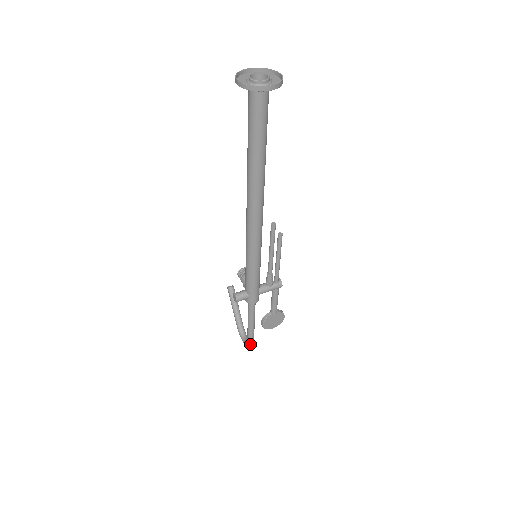
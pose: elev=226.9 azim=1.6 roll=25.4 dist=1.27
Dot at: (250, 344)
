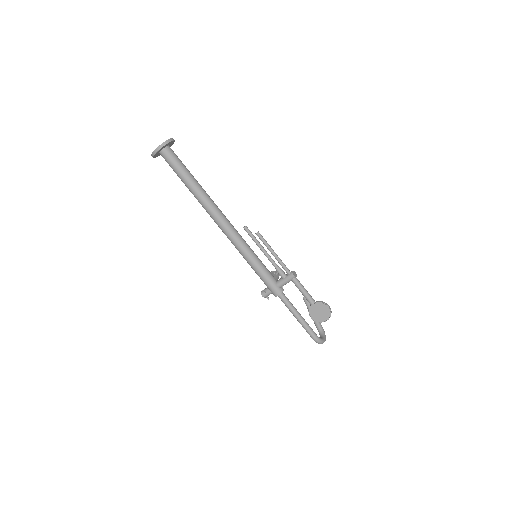
Dot at: (314, 339)
